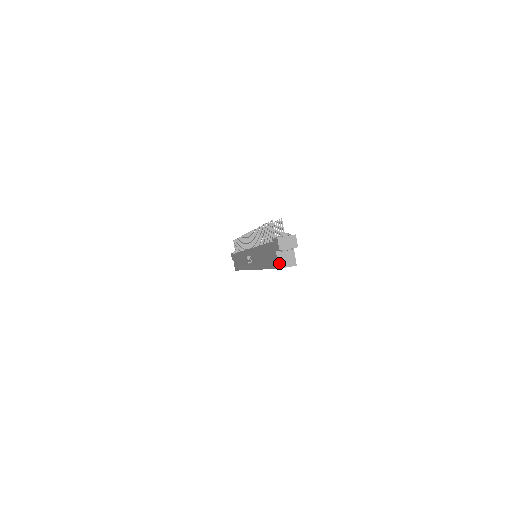
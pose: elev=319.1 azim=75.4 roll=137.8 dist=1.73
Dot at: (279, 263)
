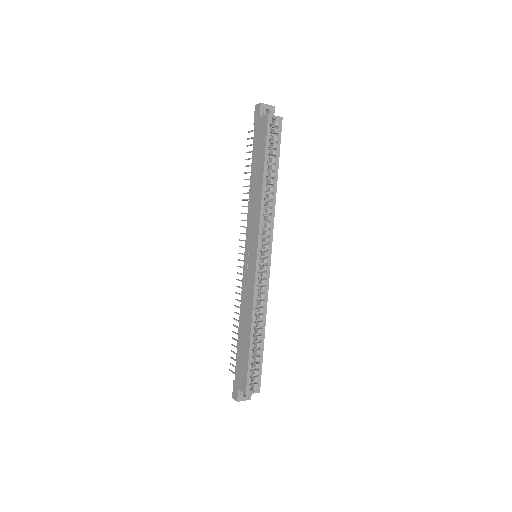
Dot at: (266, 115)
